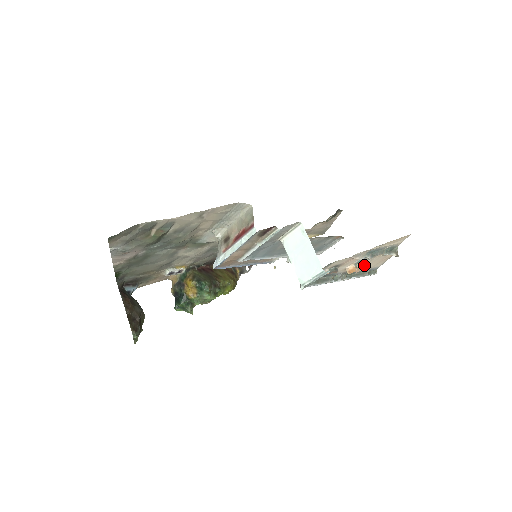
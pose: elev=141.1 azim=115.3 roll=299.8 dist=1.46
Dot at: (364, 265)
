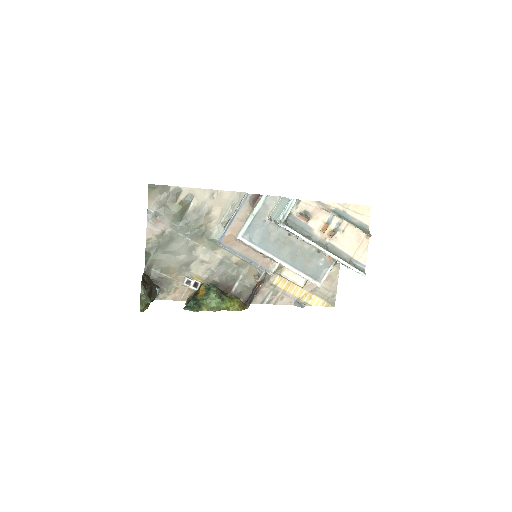
Dot at: (341, 241)
